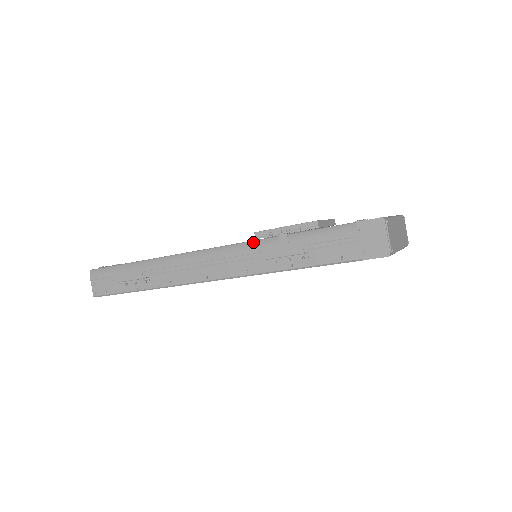
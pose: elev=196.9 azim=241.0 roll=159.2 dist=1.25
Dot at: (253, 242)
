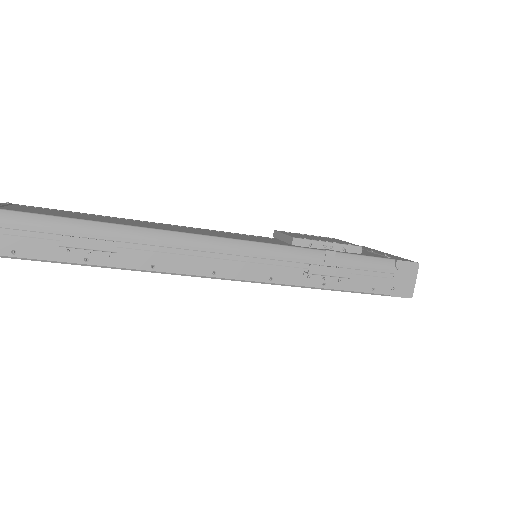
Dot at: (289, 248)
